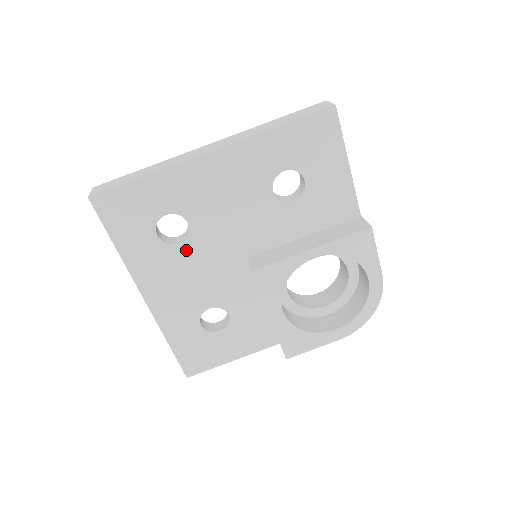
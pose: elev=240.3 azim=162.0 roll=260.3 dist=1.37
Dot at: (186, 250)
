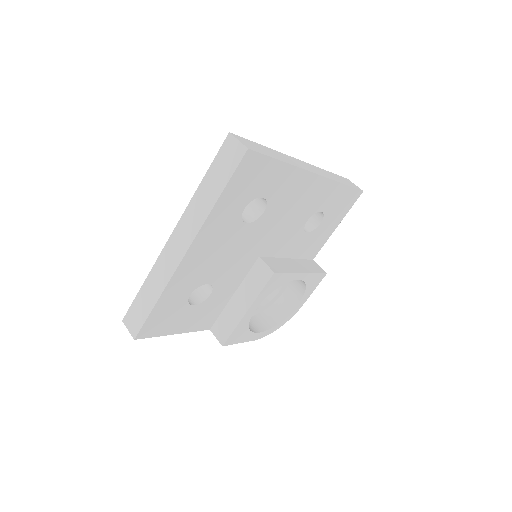
Dot at: (244, 231)
